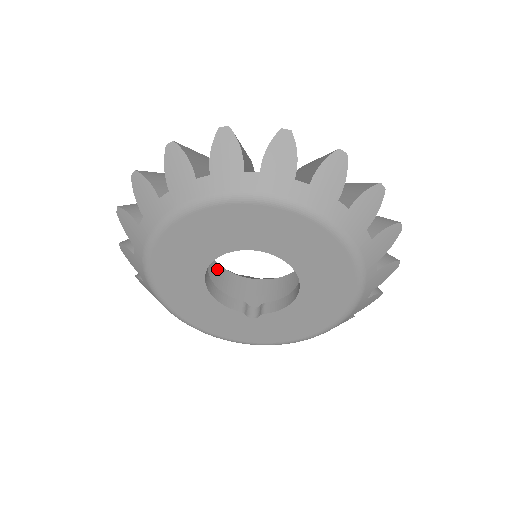
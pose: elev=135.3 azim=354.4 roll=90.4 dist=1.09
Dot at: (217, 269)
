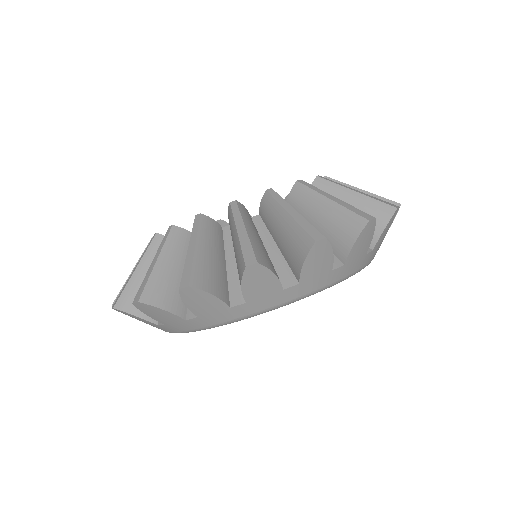
Dot at: occluded
